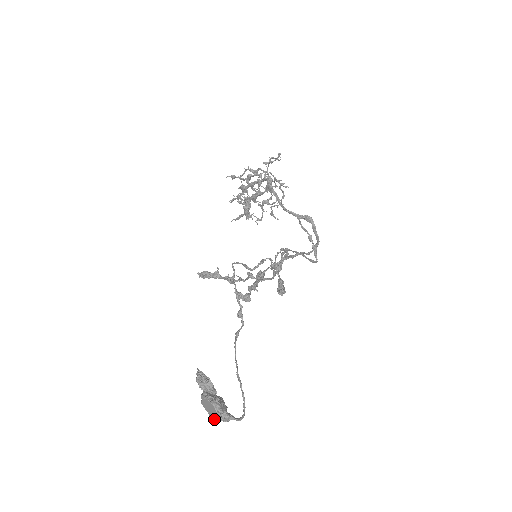
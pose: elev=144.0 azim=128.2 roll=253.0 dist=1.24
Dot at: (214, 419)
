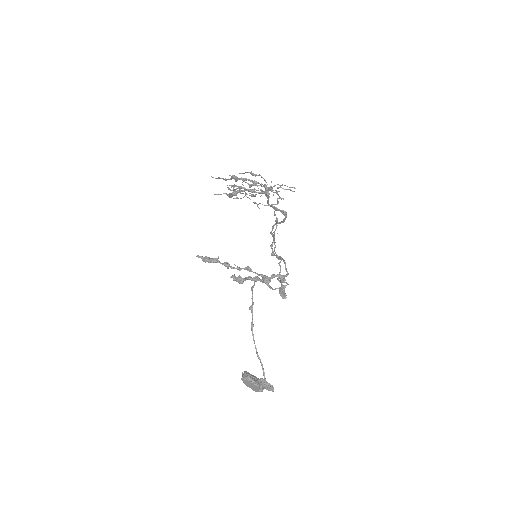
Dot at: occluded
